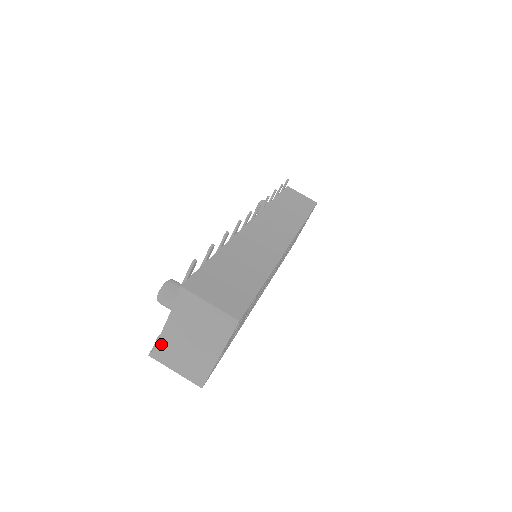
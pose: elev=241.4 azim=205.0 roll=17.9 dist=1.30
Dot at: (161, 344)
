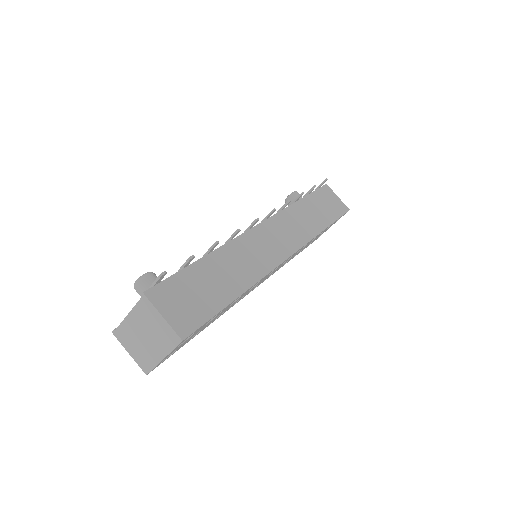
Dot at: (122, 328)
